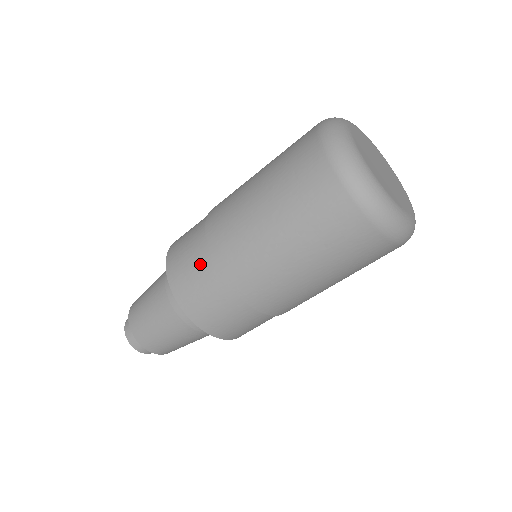
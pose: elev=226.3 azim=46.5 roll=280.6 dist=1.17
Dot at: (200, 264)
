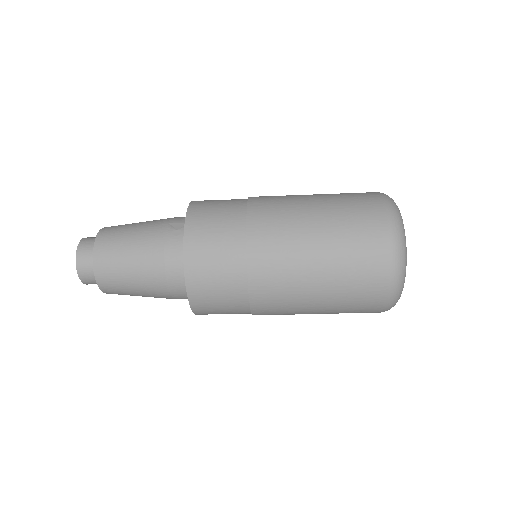
Dot at: (229, 255)
